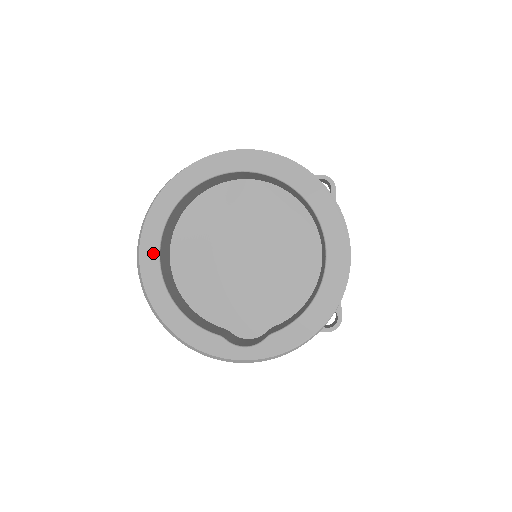
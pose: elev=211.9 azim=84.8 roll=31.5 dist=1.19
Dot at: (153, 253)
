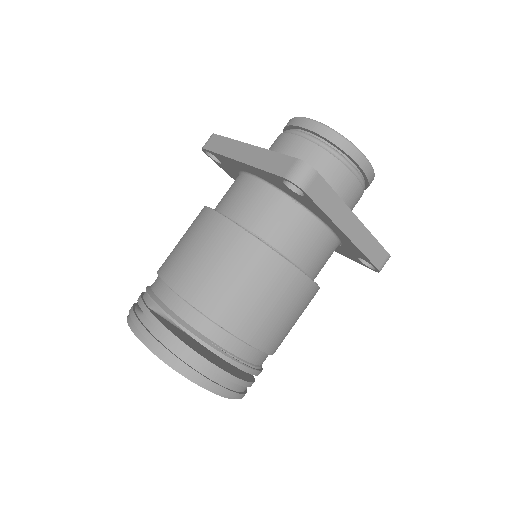
Dot at: occluded
